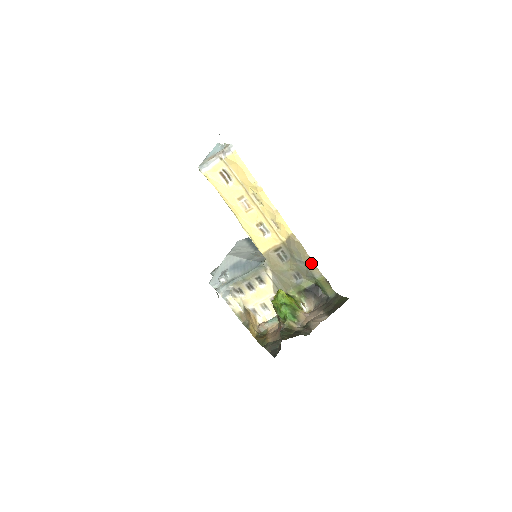
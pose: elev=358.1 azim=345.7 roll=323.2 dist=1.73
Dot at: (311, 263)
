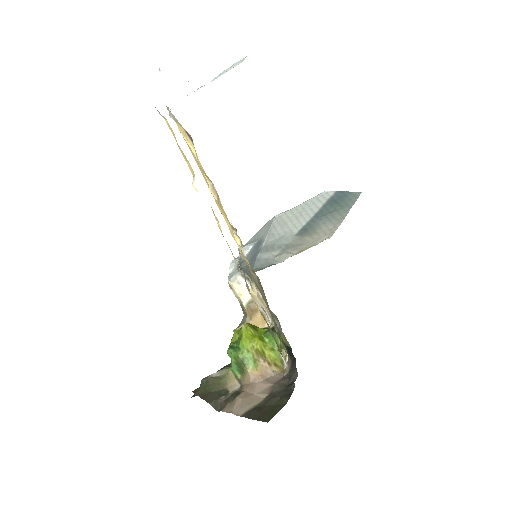
Dot at: (270, 328)
